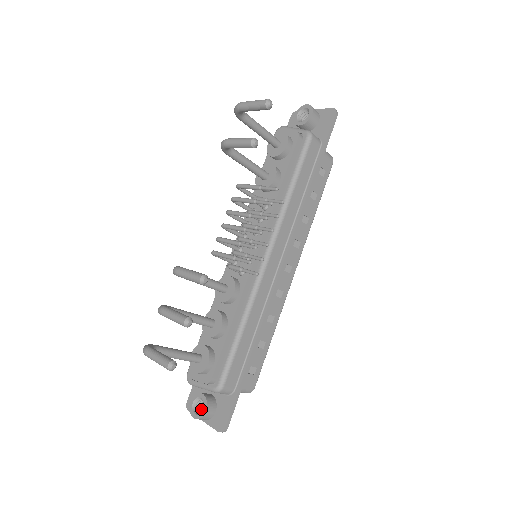
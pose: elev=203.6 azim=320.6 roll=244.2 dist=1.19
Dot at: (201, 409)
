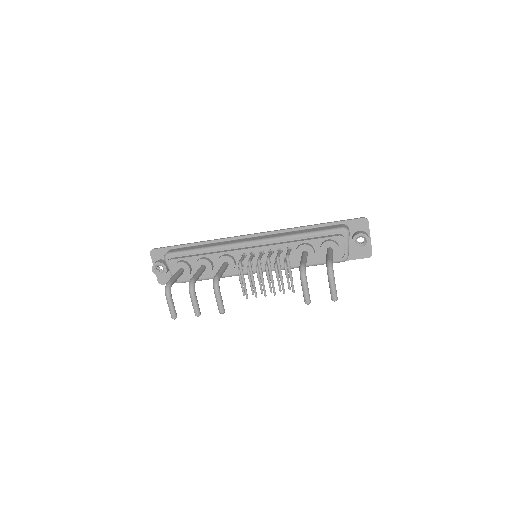
Dot at: occluded
